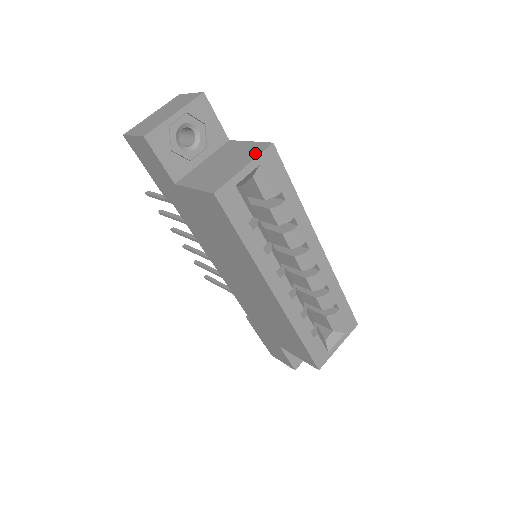
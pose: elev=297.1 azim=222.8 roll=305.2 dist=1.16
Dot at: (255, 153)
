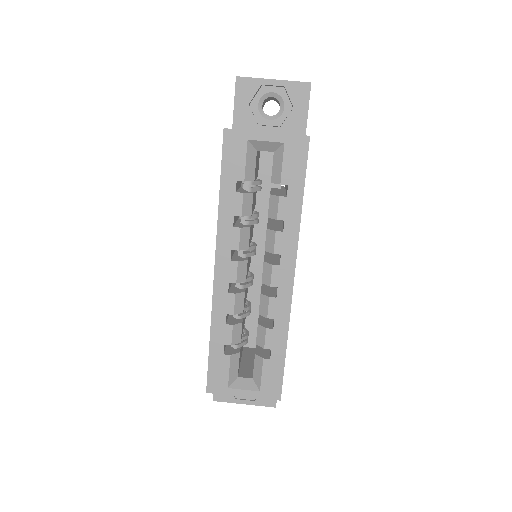
Dot at: (290, 134)
